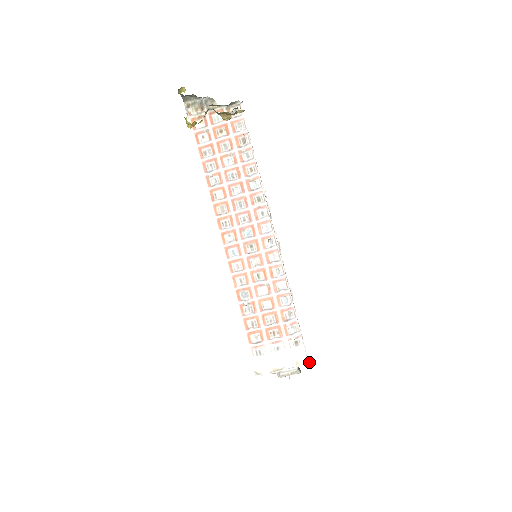
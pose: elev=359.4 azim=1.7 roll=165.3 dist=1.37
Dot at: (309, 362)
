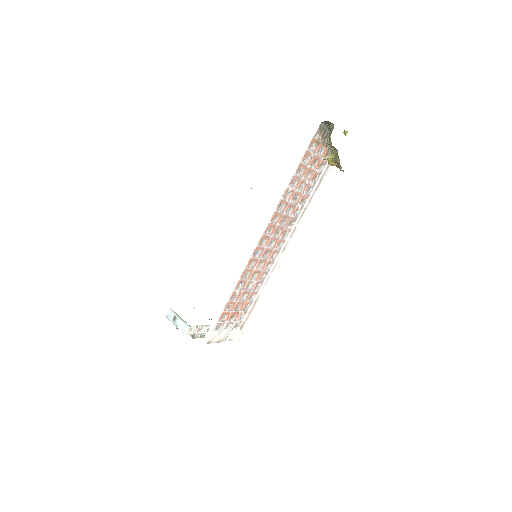
Dot at: (238, 341)
